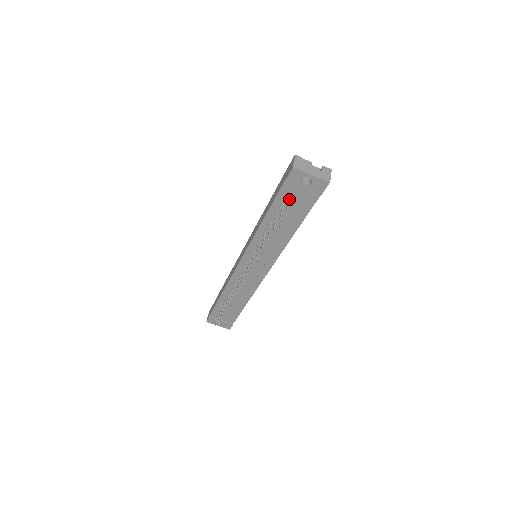
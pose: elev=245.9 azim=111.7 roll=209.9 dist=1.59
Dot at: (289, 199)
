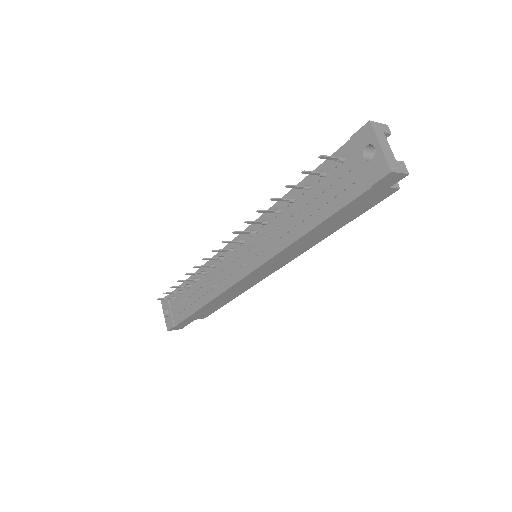
Dot at: occluded
